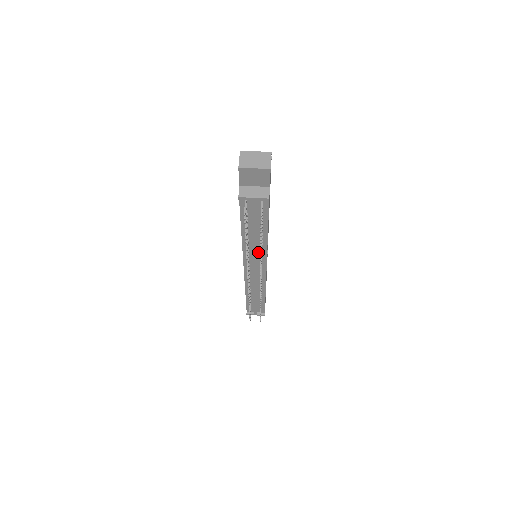
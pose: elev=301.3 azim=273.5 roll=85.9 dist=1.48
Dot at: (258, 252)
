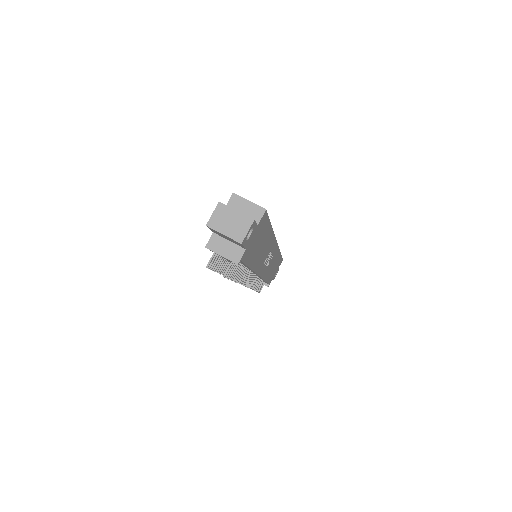
Dot at: occluded
